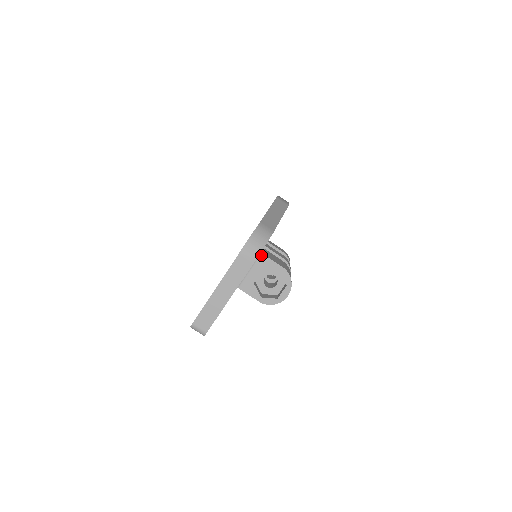
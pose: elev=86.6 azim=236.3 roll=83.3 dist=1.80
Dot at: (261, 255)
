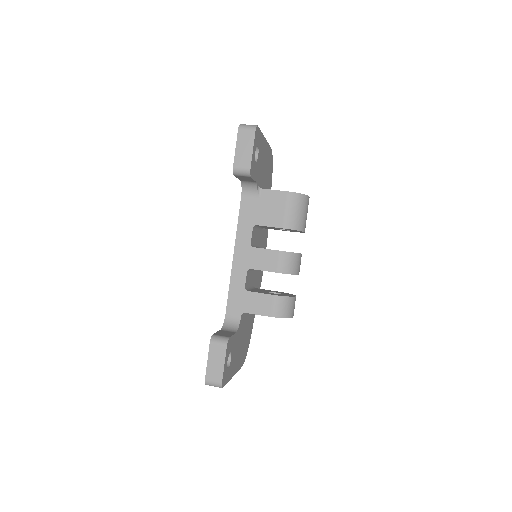
Dot at: occluded
